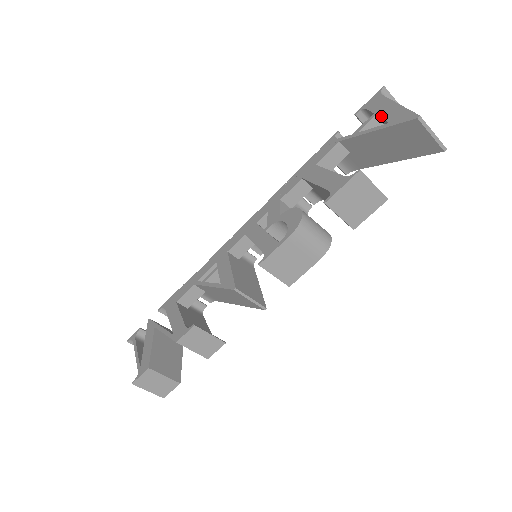
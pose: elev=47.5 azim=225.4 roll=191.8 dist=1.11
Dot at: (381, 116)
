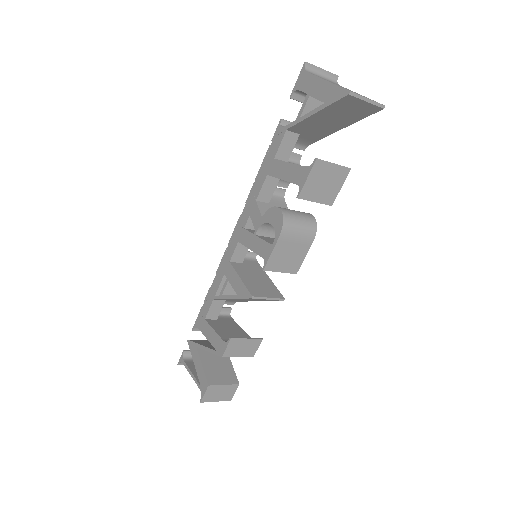
Dot at: (315, 96)
